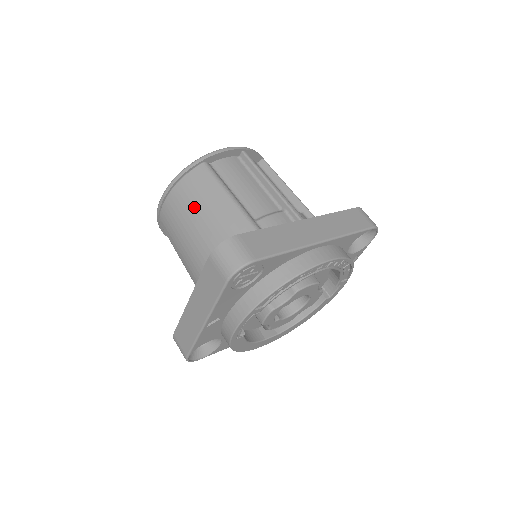
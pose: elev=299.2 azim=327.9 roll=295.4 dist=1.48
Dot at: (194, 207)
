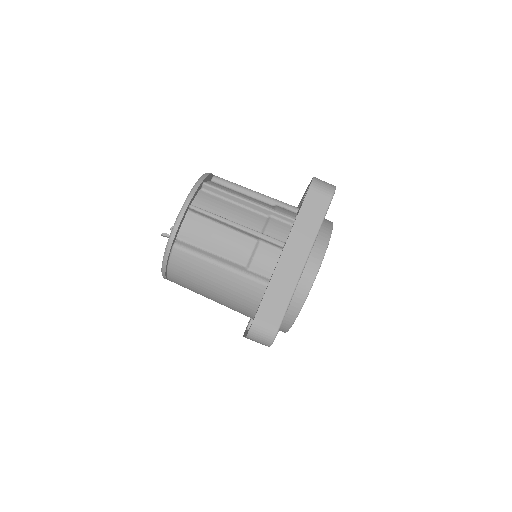
Dot at: (196, 282)
